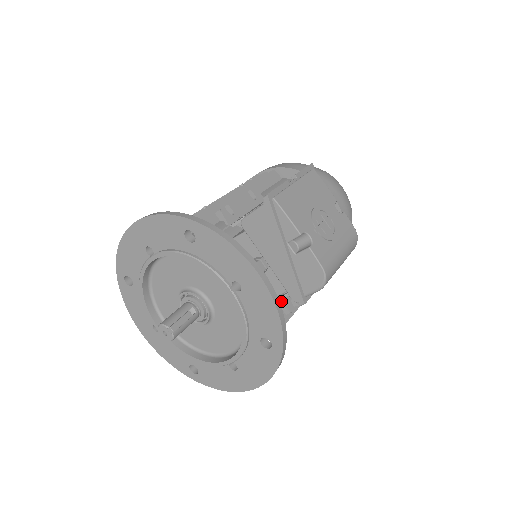
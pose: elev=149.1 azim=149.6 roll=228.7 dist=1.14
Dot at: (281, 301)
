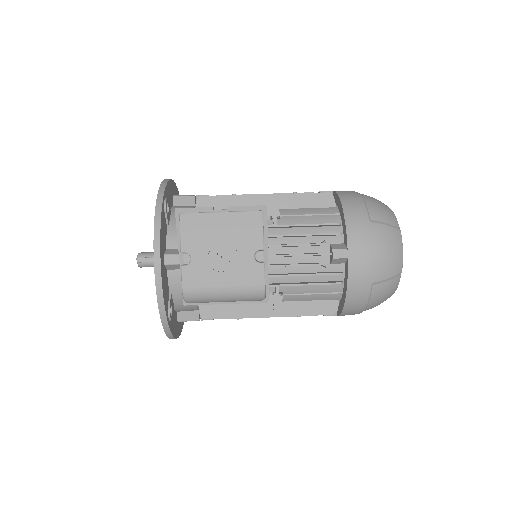
Dot at: occluded
